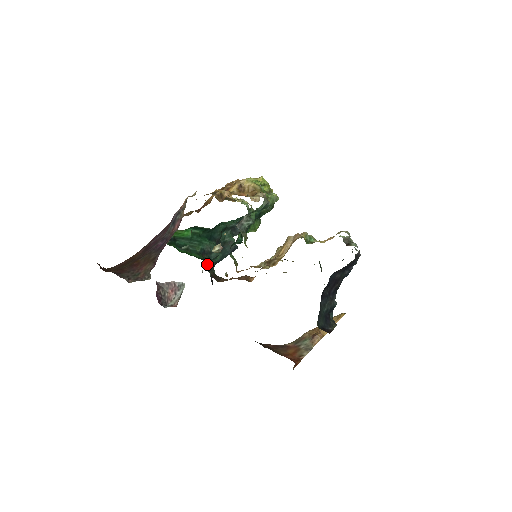
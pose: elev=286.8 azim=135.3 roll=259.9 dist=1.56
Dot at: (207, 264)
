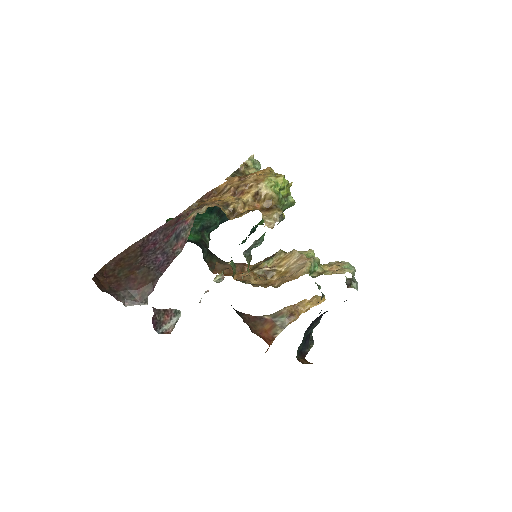
Dot at: (204, 249)
